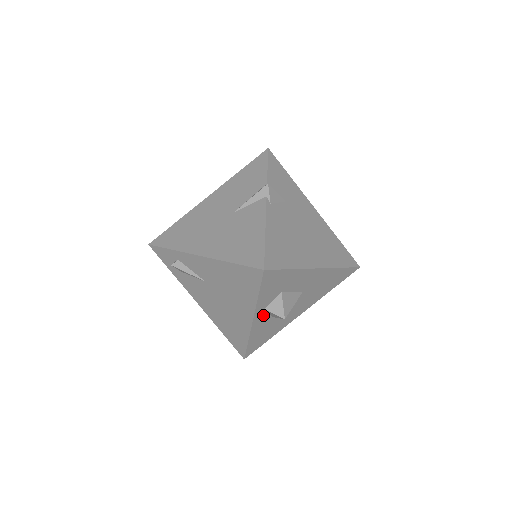
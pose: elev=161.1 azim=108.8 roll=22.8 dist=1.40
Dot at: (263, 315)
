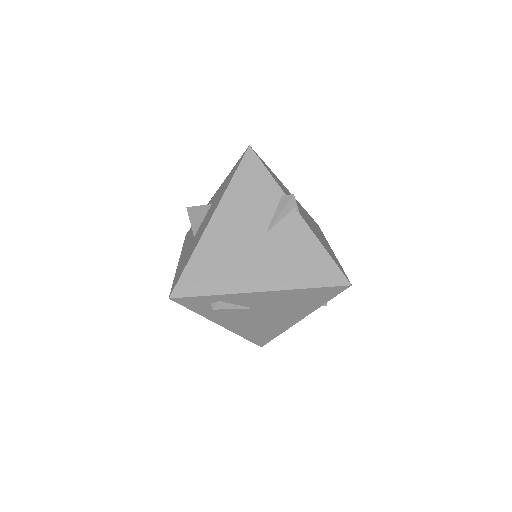
Dot at: occluded
